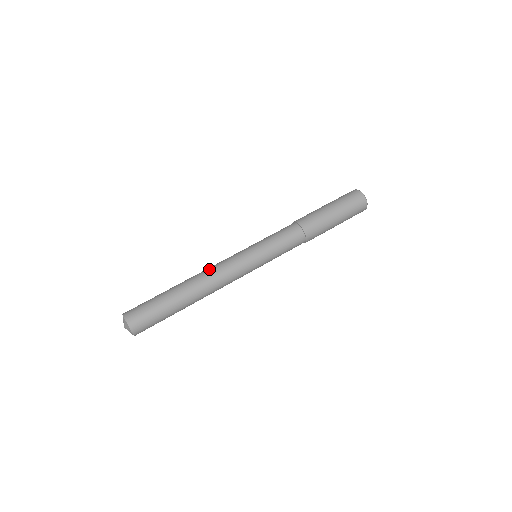
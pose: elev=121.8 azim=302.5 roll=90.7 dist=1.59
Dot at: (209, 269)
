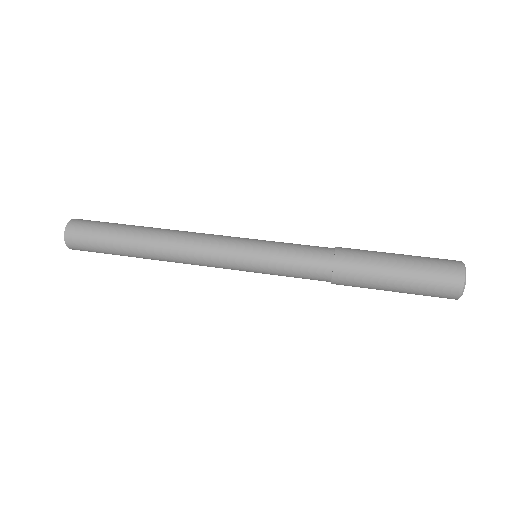
Dot at: occluded
